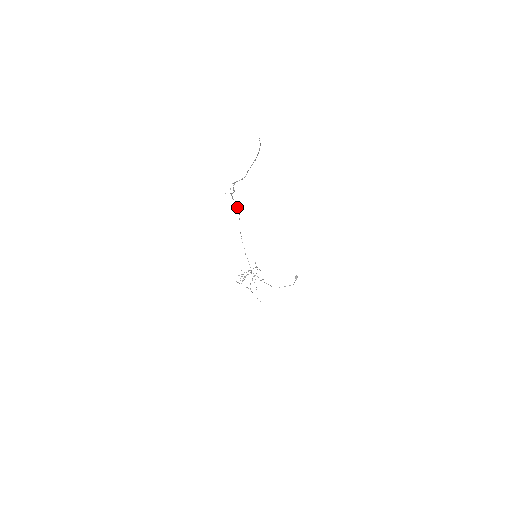
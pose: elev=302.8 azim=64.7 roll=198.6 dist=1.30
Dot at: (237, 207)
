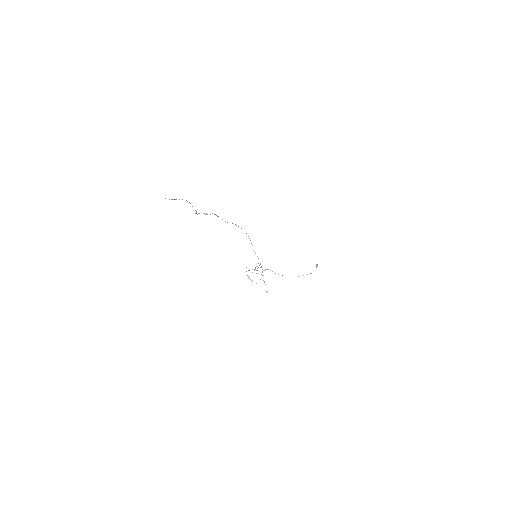
Dot at: (225, 221)
